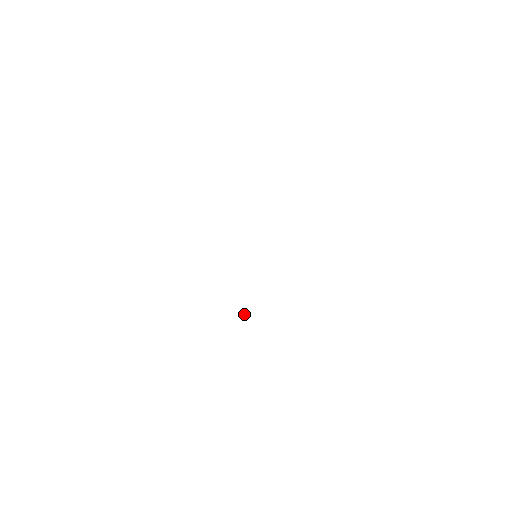
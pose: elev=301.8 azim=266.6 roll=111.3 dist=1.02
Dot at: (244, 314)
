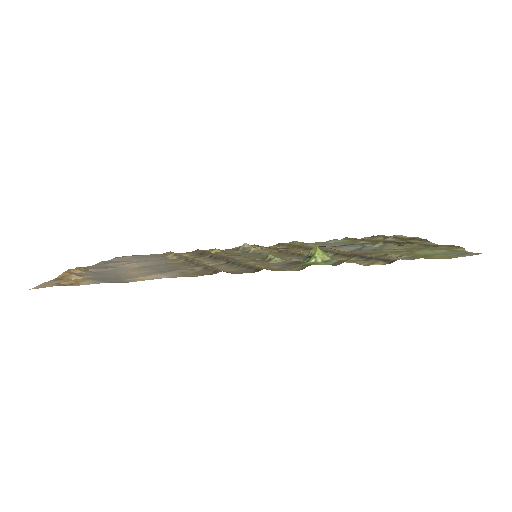
Dot at: (245, 245)
